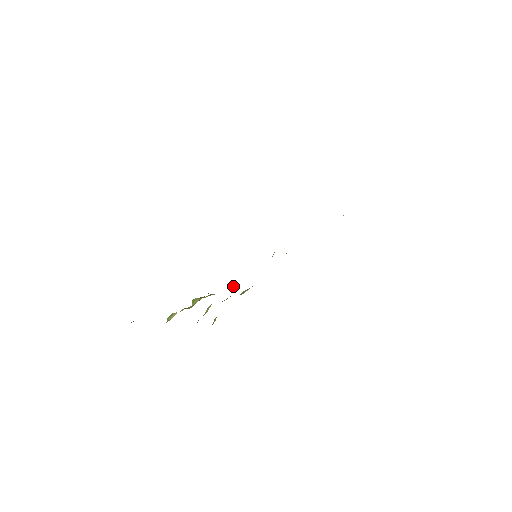
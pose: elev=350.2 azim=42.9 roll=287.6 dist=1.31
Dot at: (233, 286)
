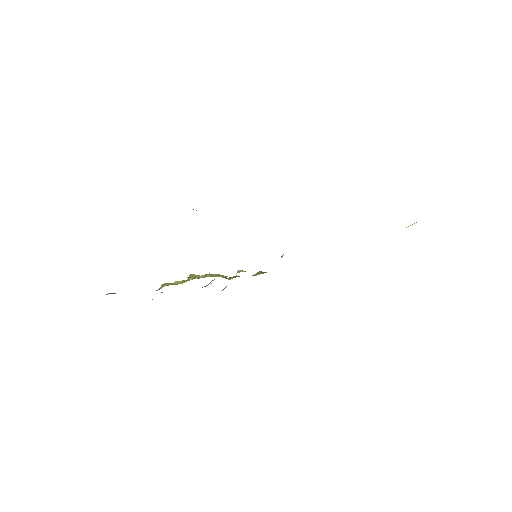
Dot at: (238, 270)
